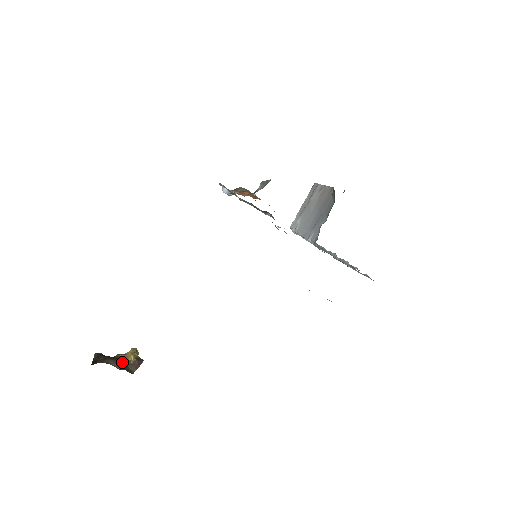
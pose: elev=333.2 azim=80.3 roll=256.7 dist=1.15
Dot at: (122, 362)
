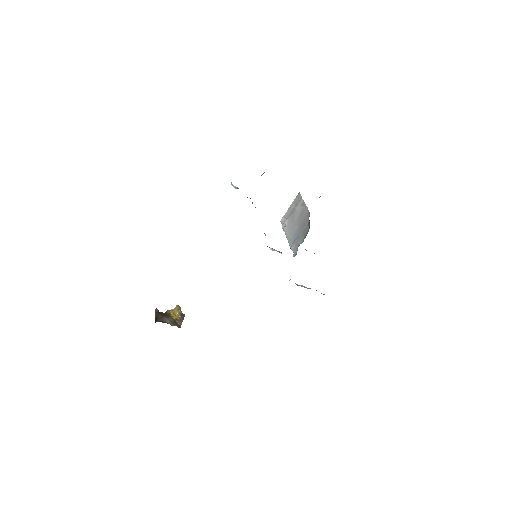
Dot at: (173, 319)
